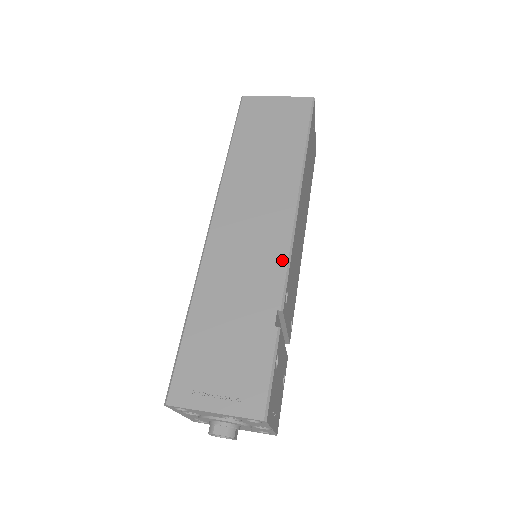
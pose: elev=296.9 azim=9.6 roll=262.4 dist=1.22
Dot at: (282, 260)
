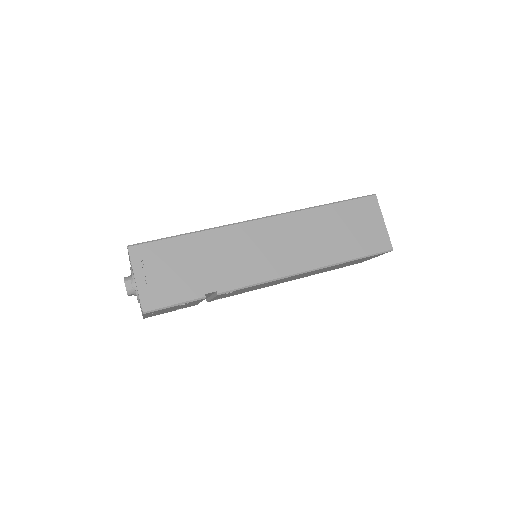
Dot at: (253, 280)
